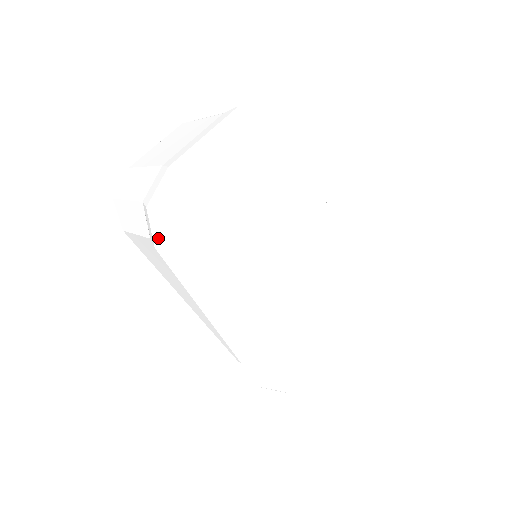
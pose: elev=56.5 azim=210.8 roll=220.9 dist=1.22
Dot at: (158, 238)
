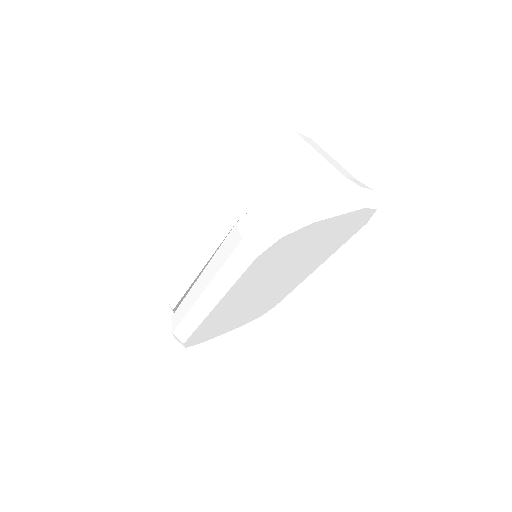
Dot at: (253, 238)
